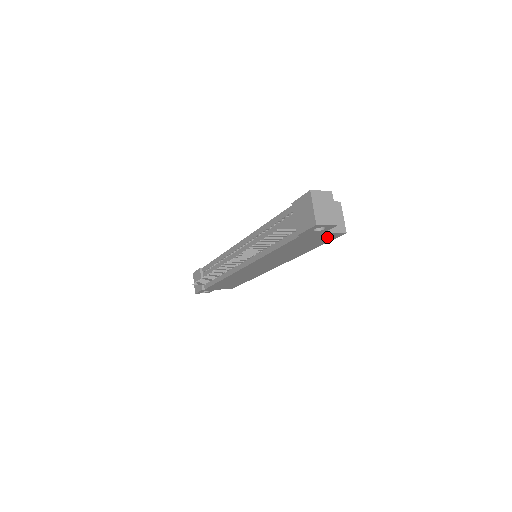
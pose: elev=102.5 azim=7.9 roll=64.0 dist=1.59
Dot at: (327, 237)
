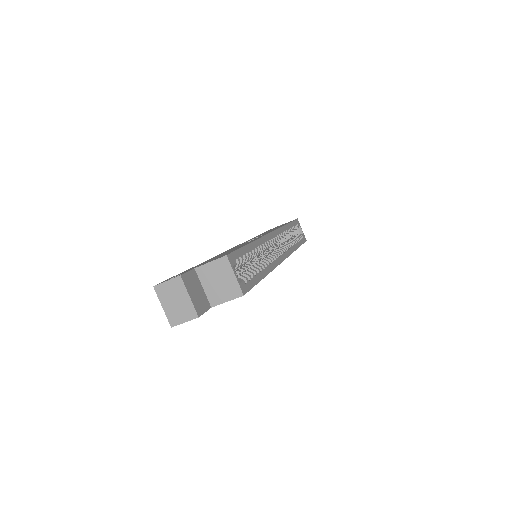
Dot at: occluded
